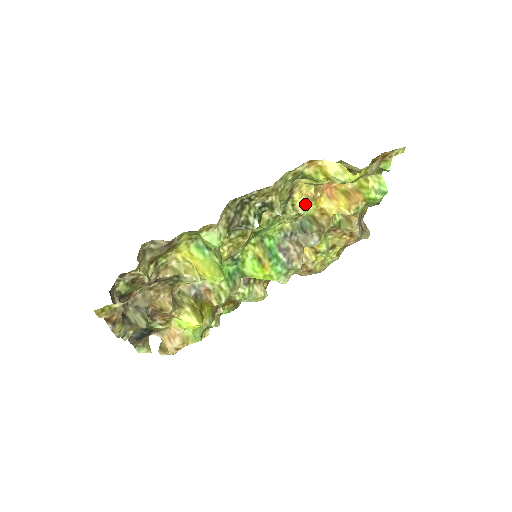
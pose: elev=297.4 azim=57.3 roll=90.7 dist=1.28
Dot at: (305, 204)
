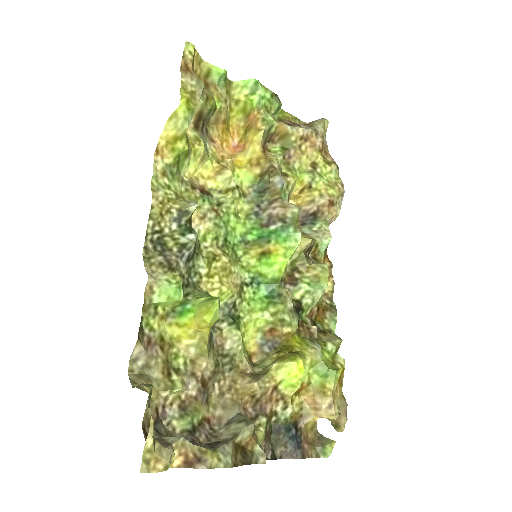
Dot at: (224, 178)
